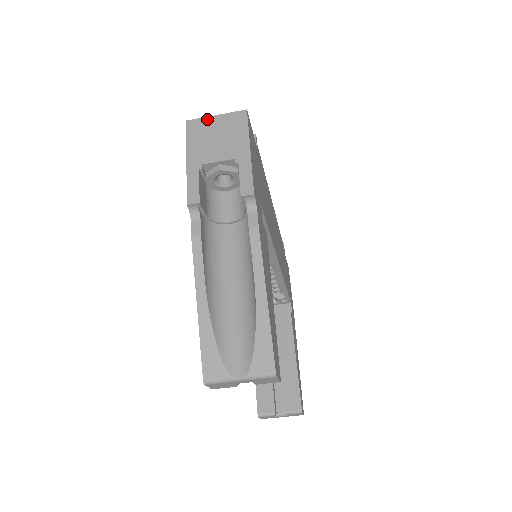
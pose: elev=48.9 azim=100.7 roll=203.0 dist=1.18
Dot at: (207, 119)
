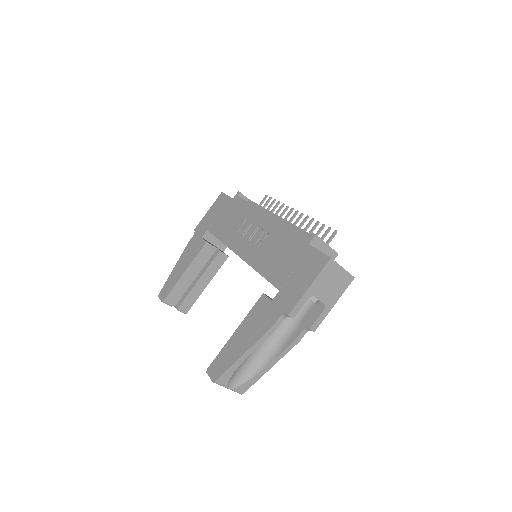
Dot at: (338, 267)
